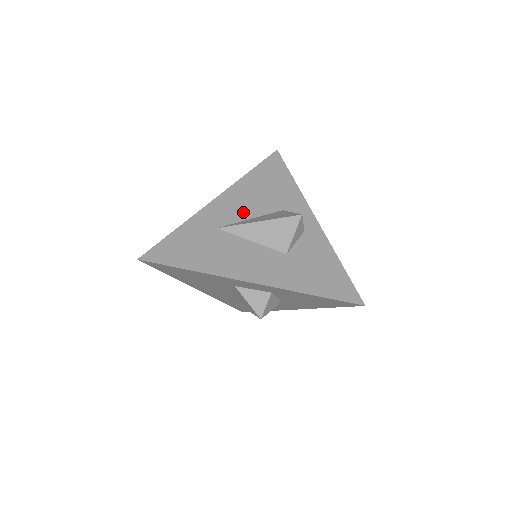
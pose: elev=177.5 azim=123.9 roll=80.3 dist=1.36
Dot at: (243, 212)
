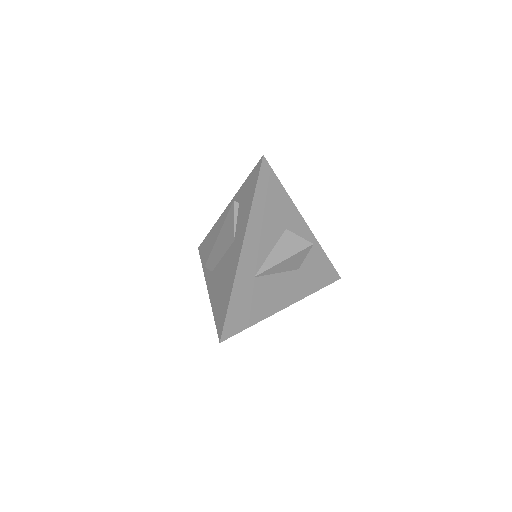
Dot at: (264, 249)
